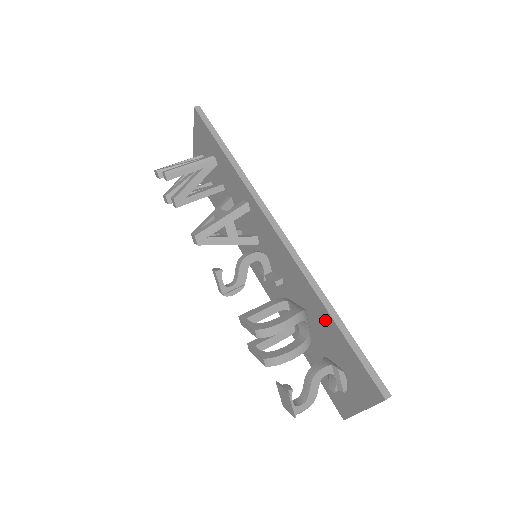
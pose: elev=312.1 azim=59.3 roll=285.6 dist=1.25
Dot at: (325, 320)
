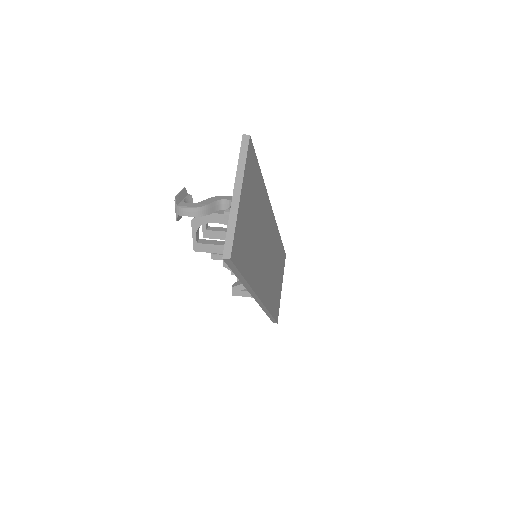
Dot at: occluded
